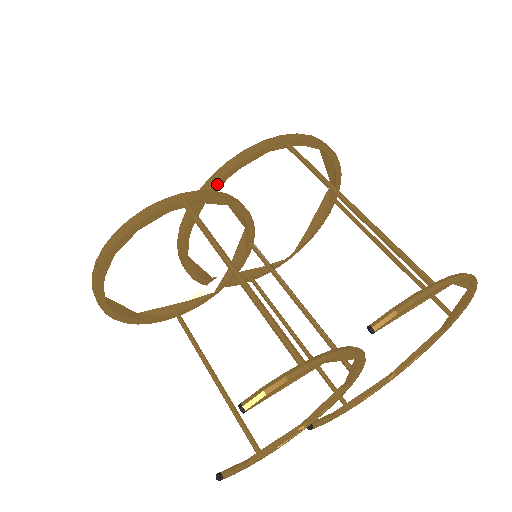
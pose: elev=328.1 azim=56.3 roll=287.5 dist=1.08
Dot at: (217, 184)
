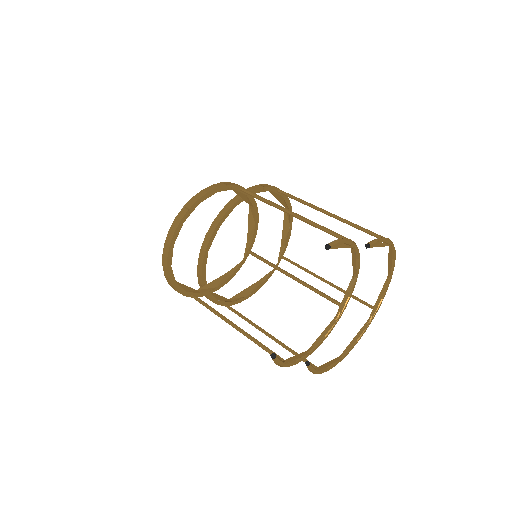
Dot at: occluded
